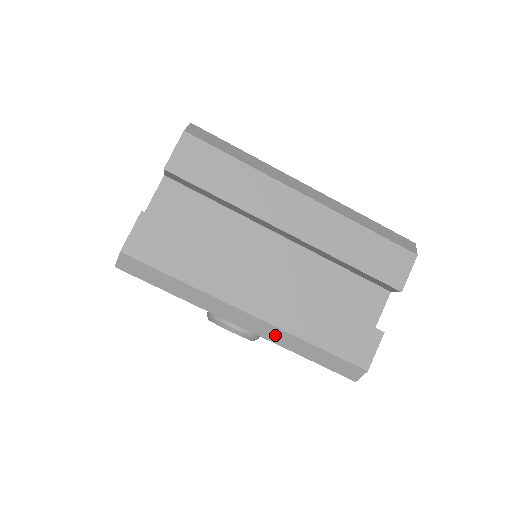
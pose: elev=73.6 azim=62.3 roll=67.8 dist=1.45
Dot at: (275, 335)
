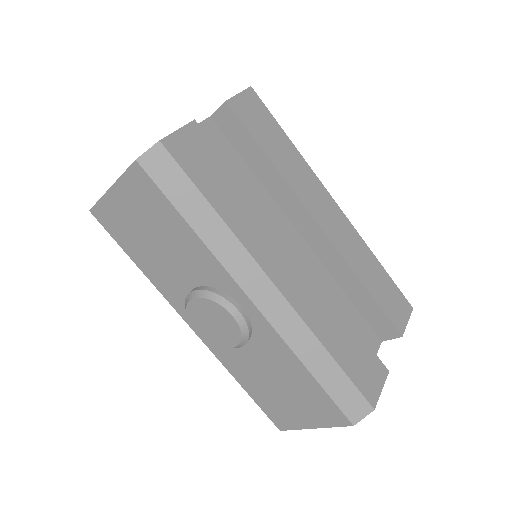
Dot at: (291, 327)
